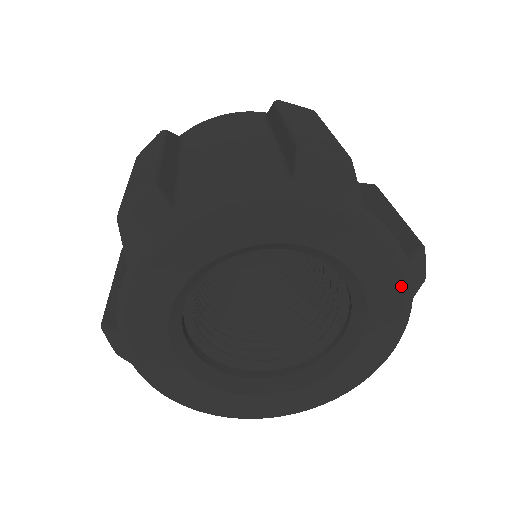
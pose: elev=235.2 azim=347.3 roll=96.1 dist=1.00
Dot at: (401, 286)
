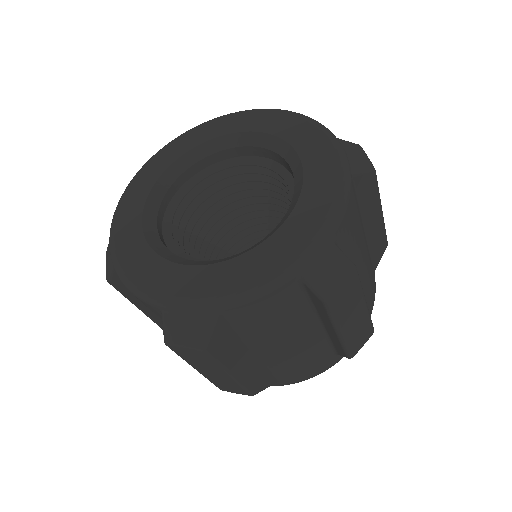
Dot at: (312, 234)
